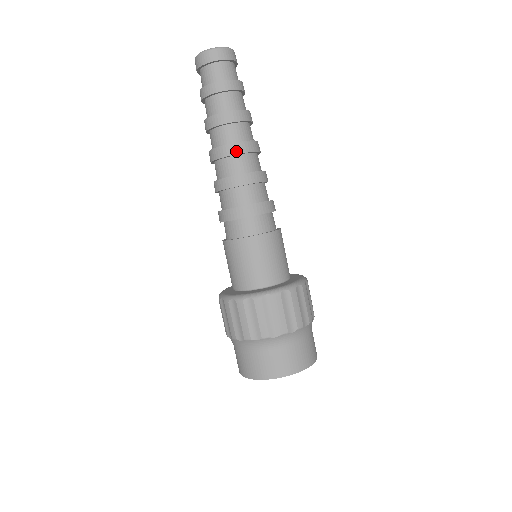
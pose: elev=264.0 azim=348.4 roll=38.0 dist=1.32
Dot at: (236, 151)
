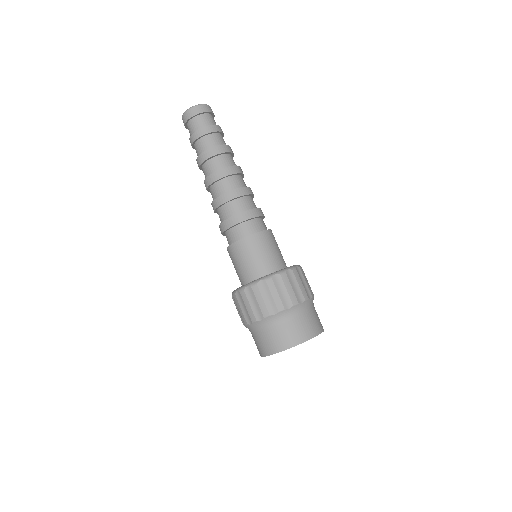
Dot at: (213, 180)
